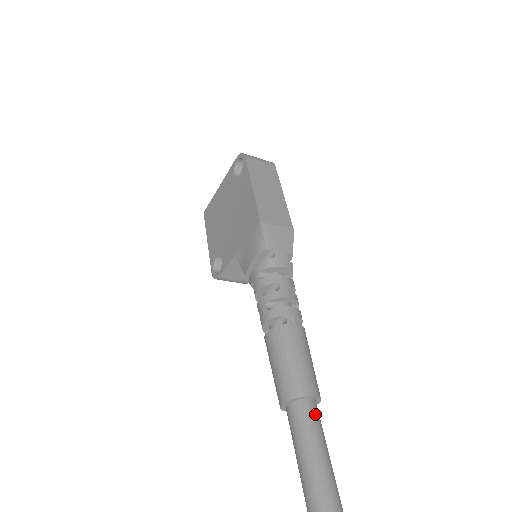
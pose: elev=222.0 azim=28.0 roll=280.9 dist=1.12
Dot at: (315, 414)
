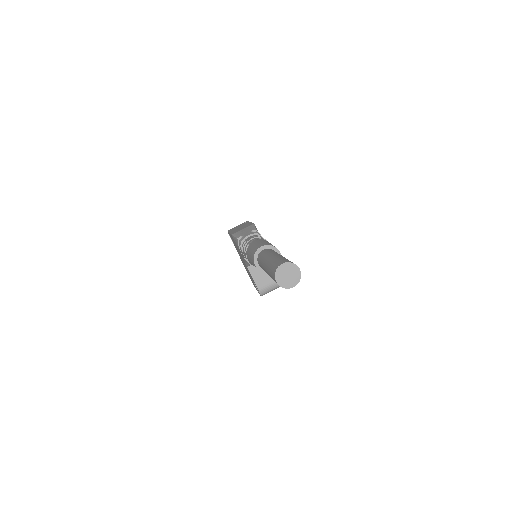
Dot at: (267, 250)
